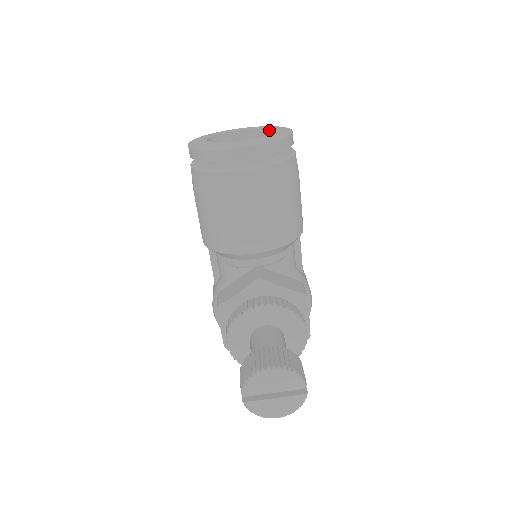
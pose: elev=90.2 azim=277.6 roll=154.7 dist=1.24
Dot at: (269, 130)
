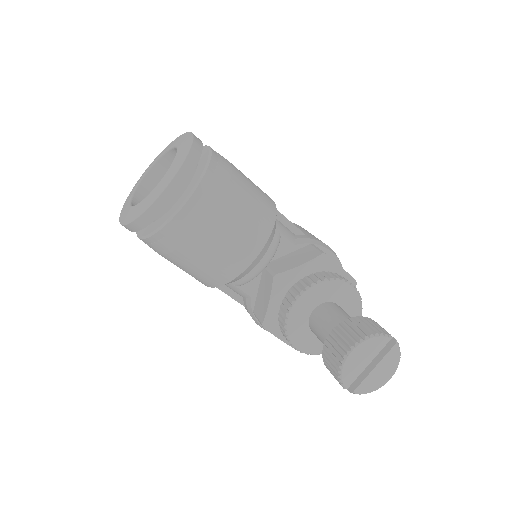
Dot at: (173, 149)
